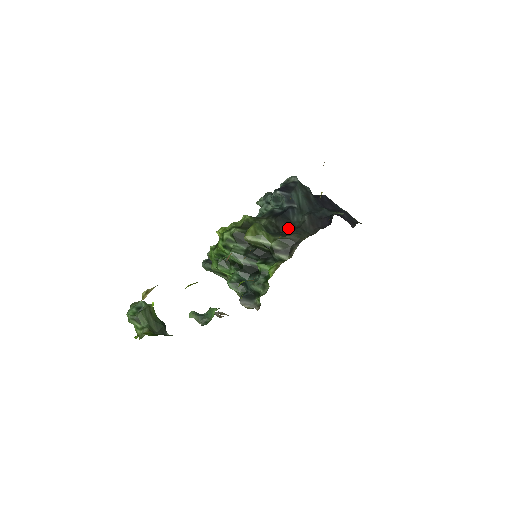
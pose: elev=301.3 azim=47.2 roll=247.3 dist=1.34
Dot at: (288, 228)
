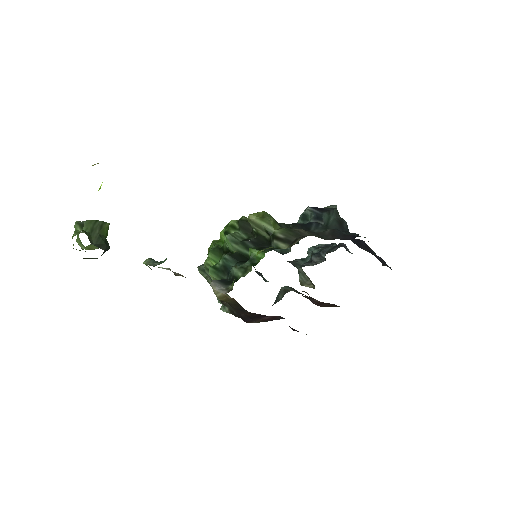
Dot at: occluded
